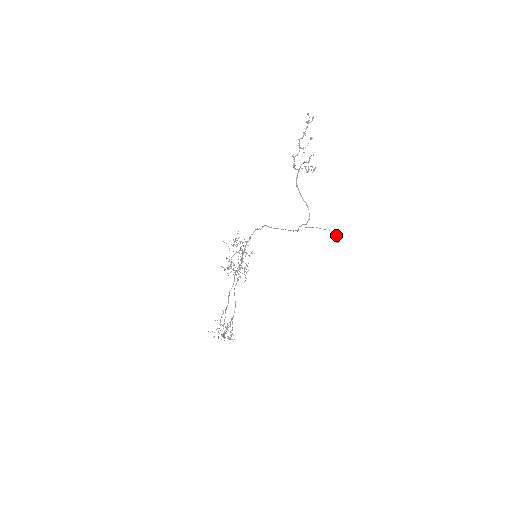
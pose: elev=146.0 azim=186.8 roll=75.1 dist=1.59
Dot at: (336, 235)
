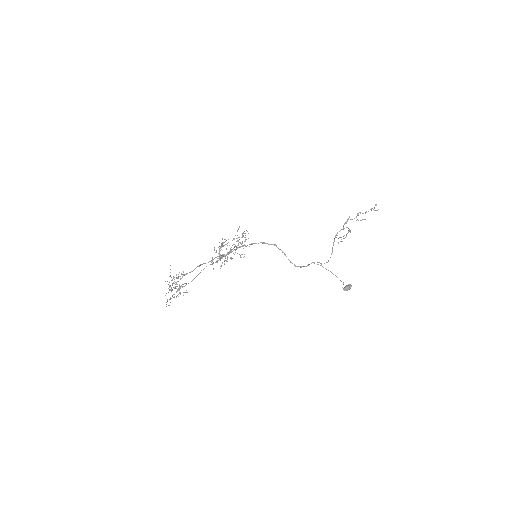
Dot at: (348, 284)
